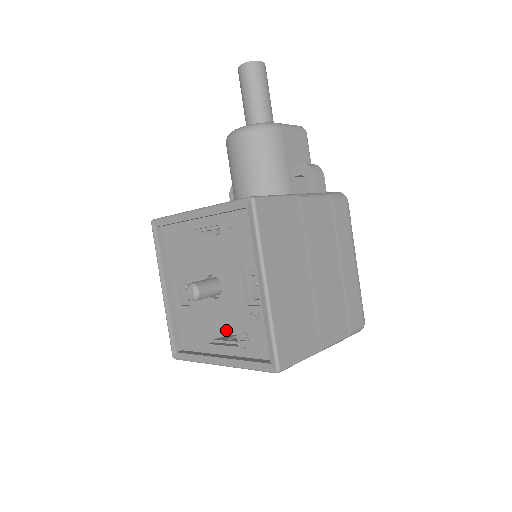
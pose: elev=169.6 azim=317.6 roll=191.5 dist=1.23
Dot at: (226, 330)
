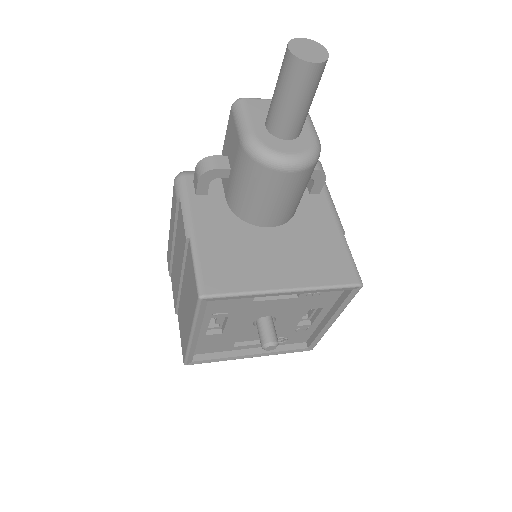
Dot at: occluded
